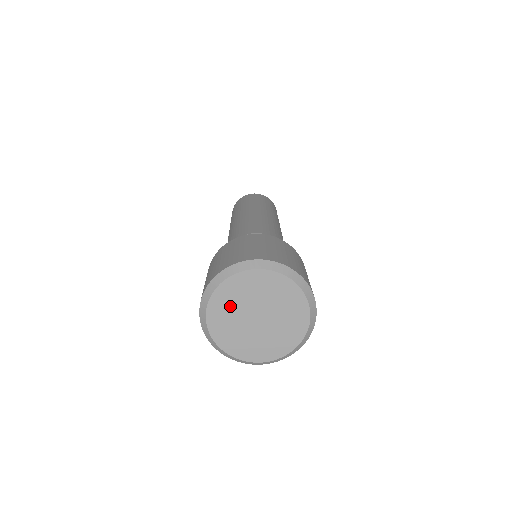
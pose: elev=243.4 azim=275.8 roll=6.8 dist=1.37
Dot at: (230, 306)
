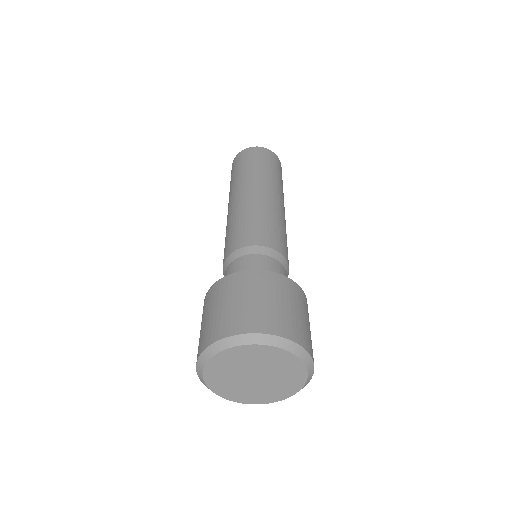
Dot at: (227, 369)
